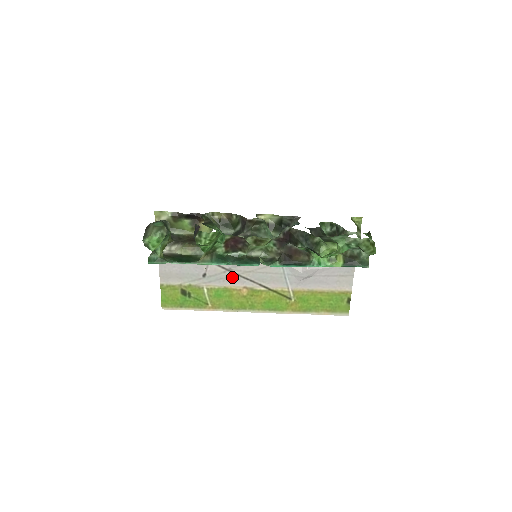
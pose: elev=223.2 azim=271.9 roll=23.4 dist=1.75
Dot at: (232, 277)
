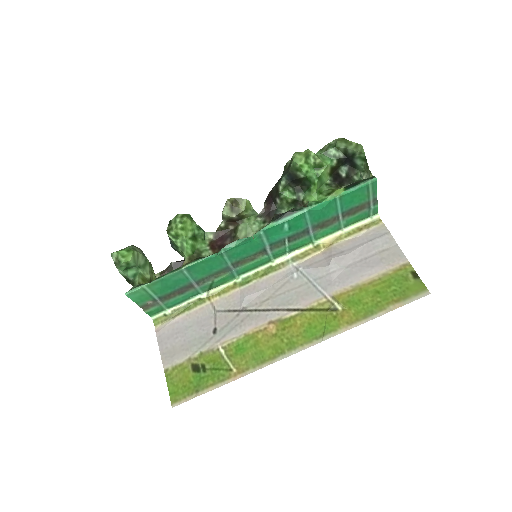
Dot at: (249, 317)
